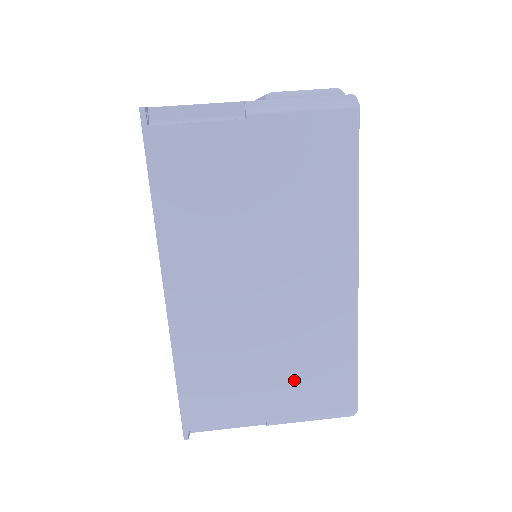
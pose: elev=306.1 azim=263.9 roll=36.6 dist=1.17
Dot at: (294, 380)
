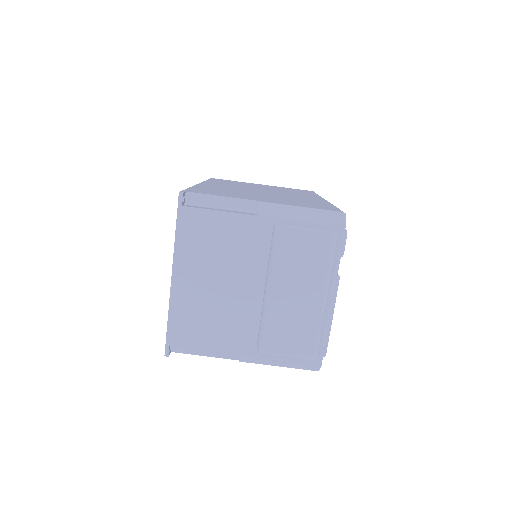
Dot at: occluded
